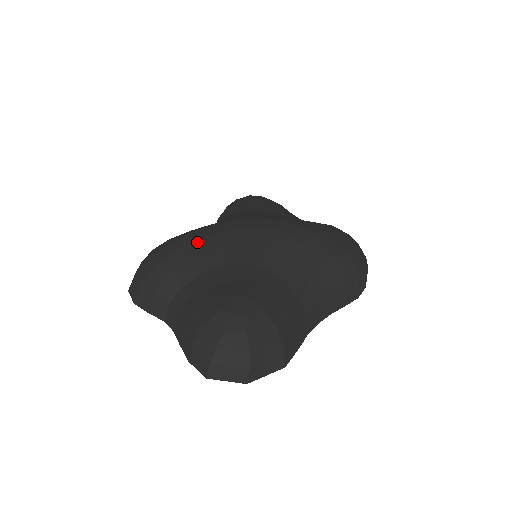
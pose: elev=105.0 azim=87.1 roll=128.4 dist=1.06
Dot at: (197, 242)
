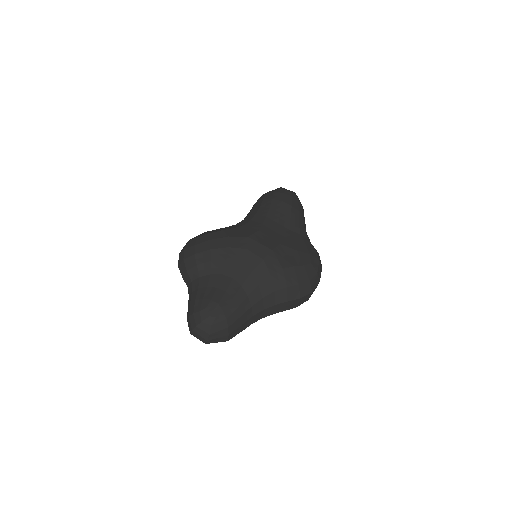
Dot at: (217, 250)
